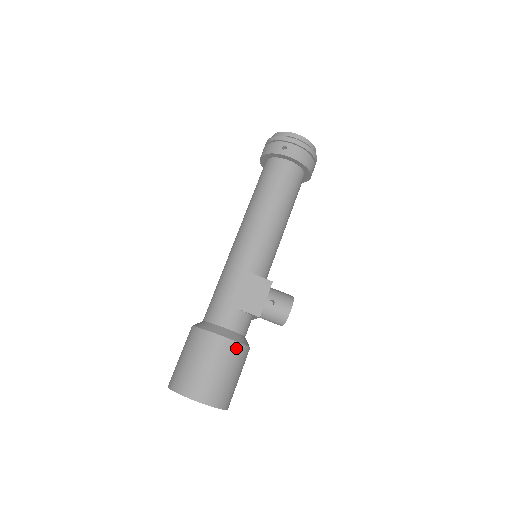
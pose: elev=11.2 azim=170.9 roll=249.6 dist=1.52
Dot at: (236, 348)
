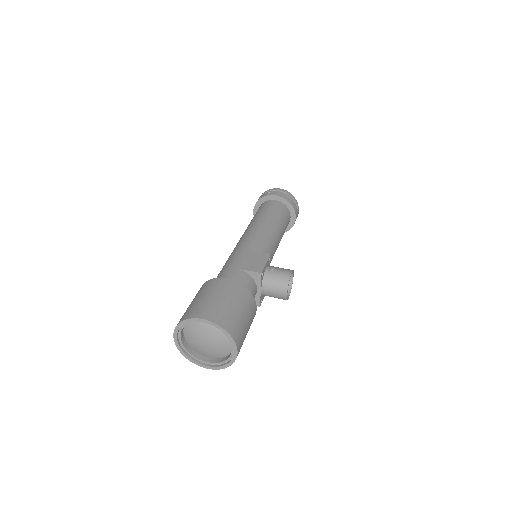
Dot at: (240, 288)
